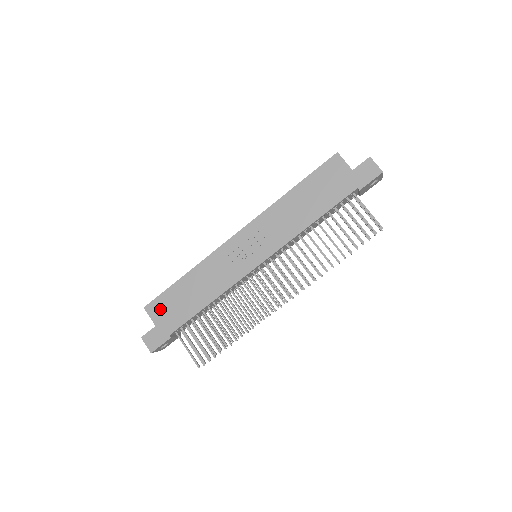
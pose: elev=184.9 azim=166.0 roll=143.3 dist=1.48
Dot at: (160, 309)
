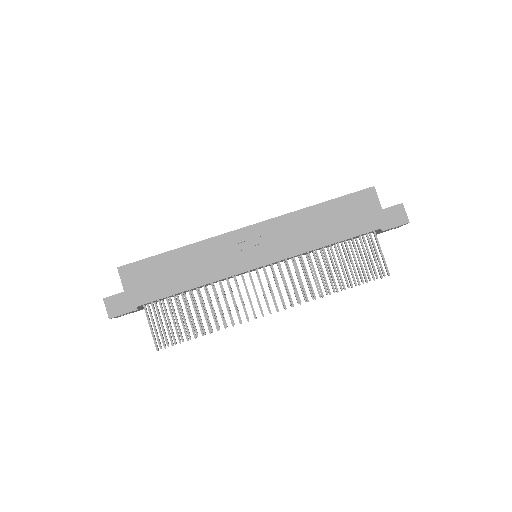
Dot at: (136, 275)
